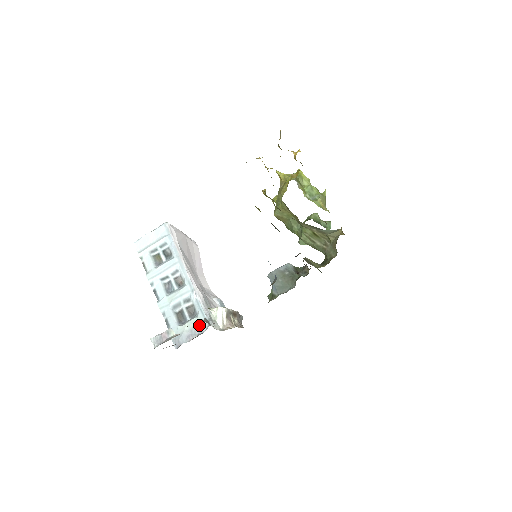
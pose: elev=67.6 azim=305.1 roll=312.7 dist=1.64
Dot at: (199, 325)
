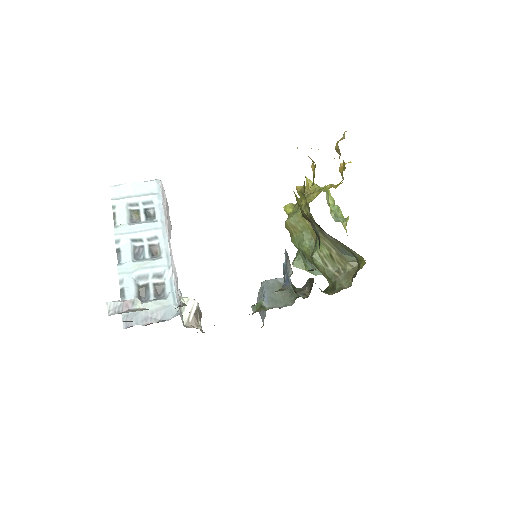
Dot at: (165, 309)
